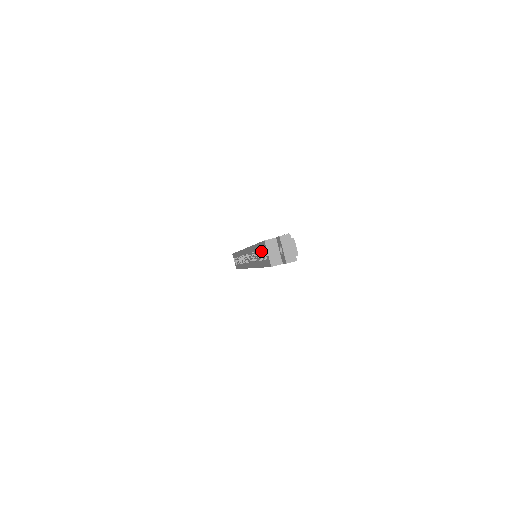
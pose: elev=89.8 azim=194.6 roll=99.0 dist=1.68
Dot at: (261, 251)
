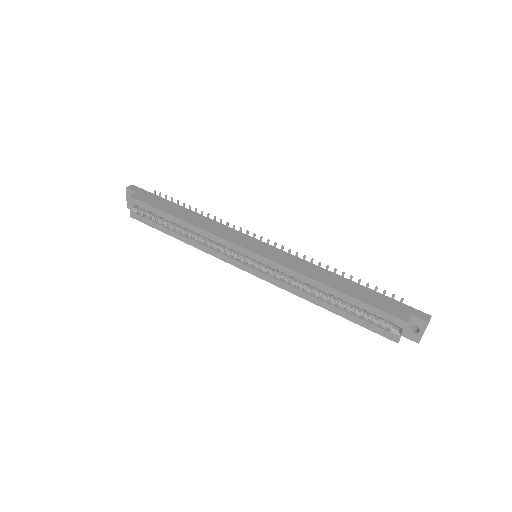
Dot at: (360, 308)
